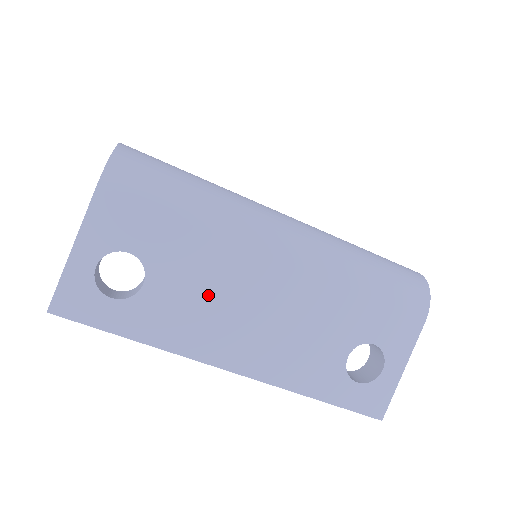
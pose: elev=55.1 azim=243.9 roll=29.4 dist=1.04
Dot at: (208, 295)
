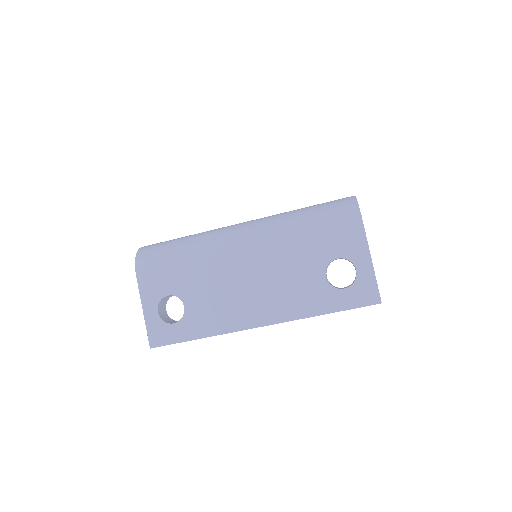
Dot at: (219, 292)
